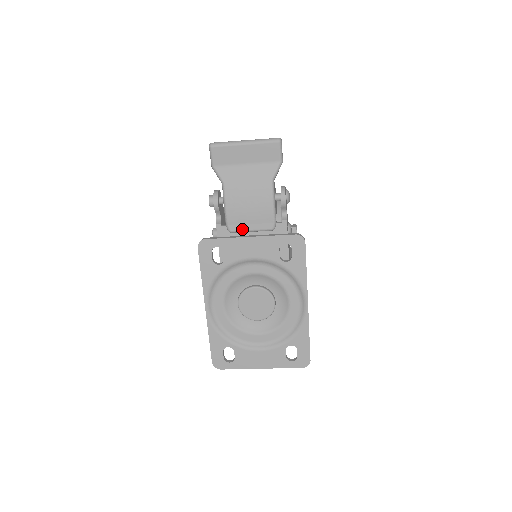
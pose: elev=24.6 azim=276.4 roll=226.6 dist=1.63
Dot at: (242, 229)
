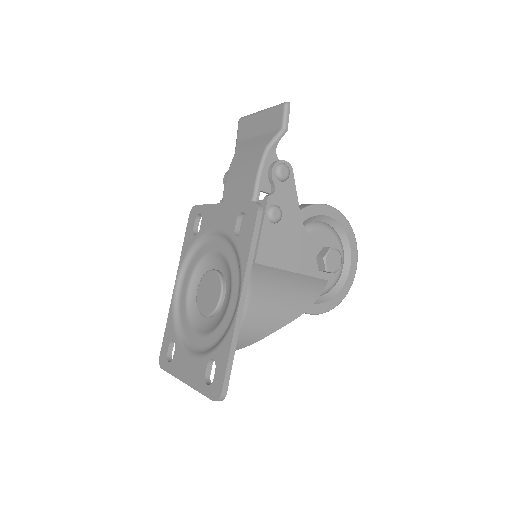
Dot at: occluded
